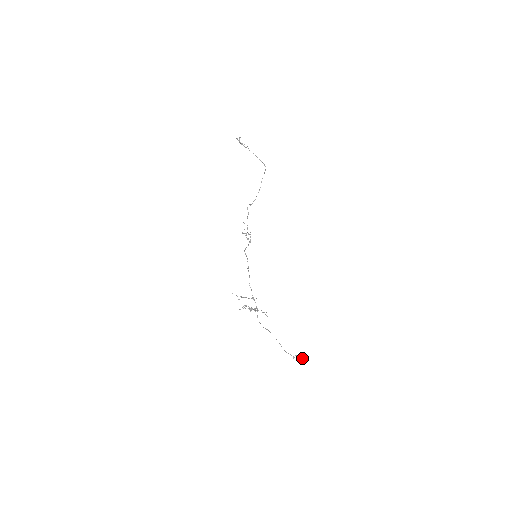
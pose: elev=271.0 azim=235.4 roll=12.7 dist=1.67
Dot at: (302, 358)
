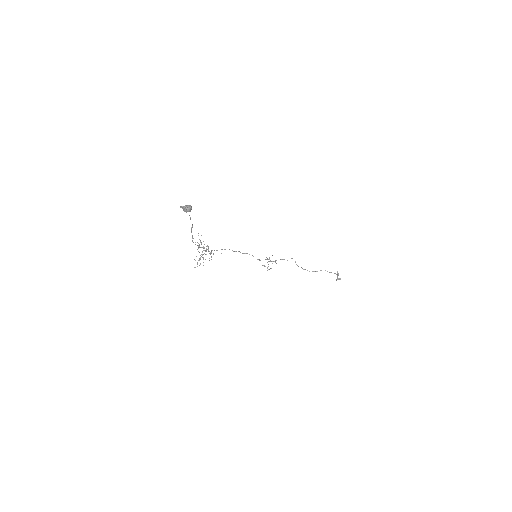
Dot at: (187, 207)
